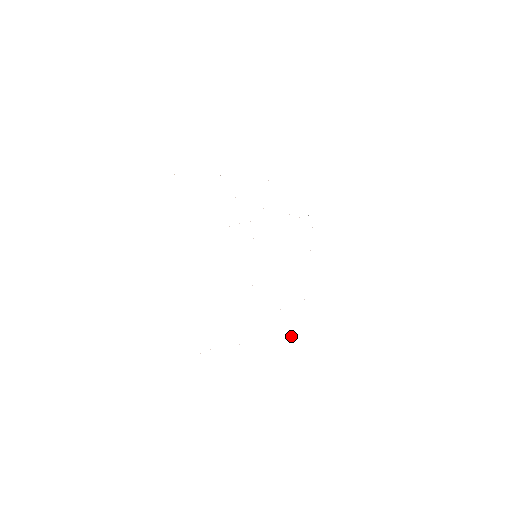
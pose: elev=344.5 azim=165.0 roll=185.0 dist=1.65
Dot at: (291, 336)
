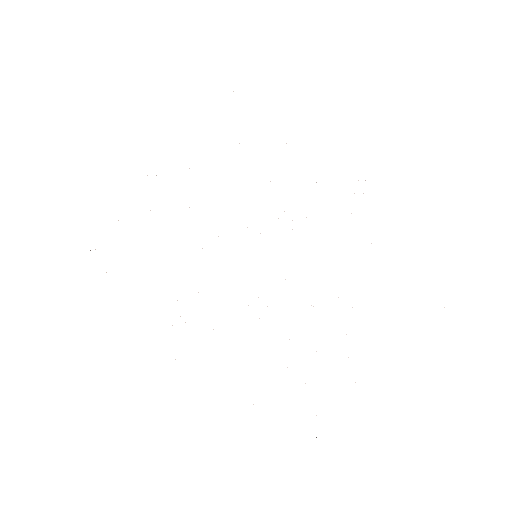
Dot at: occluded
